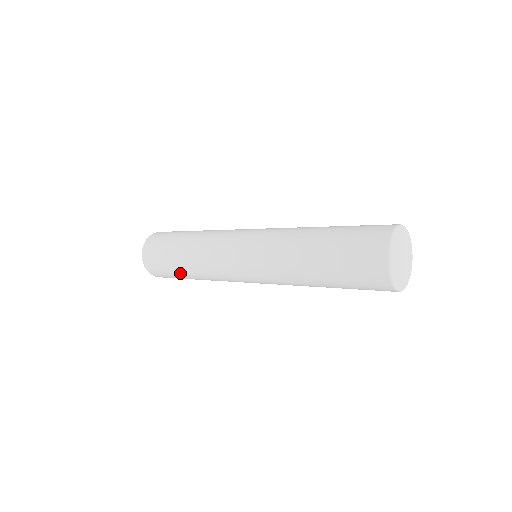
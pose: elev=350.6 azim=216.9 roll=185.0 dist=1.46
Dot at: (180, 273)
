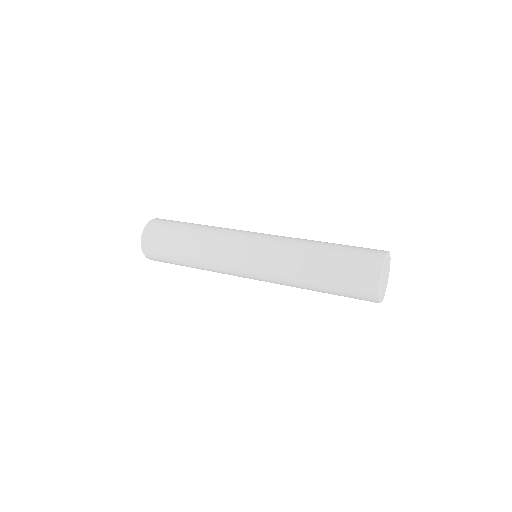
Dot at: (179, 258)
